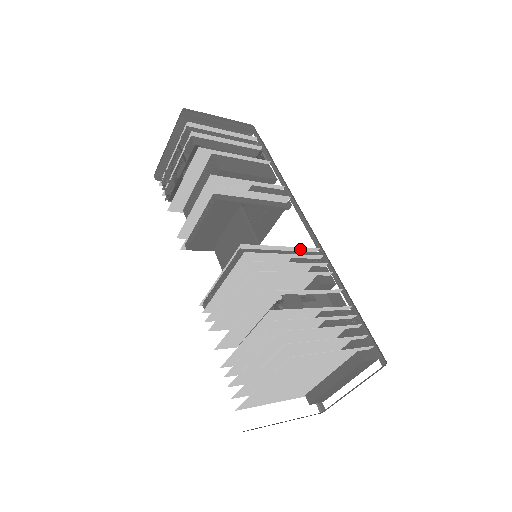
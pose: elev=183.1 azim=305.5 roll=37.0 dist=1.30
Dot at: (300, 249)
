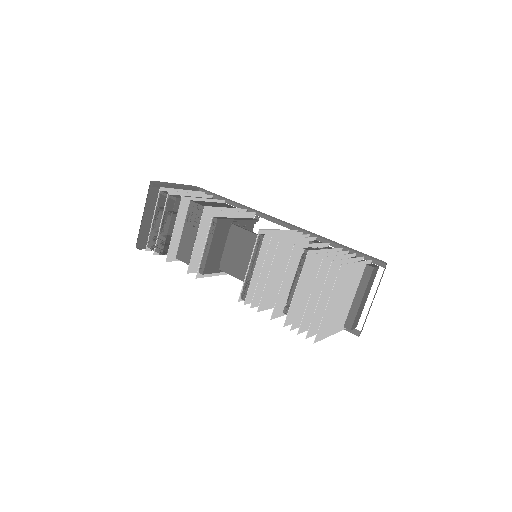
Dot at: (288, 231)
